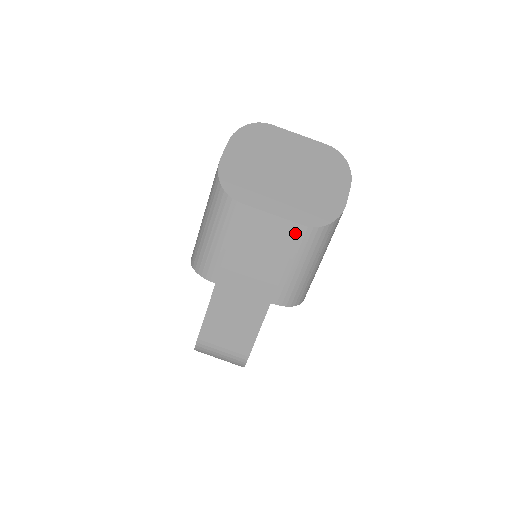
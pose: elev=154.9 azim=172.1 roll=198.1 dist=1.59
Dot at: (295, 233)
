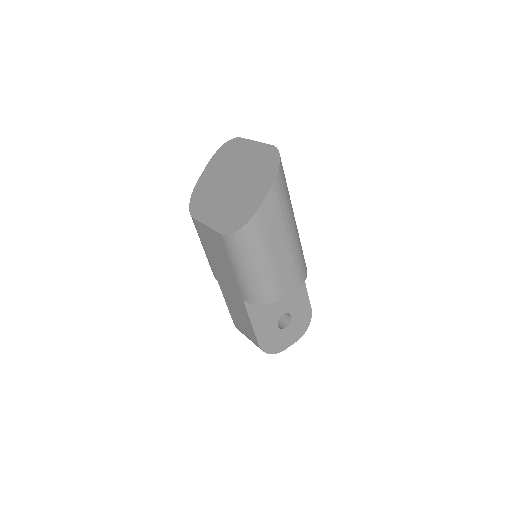
Dot at: (221, 240)
